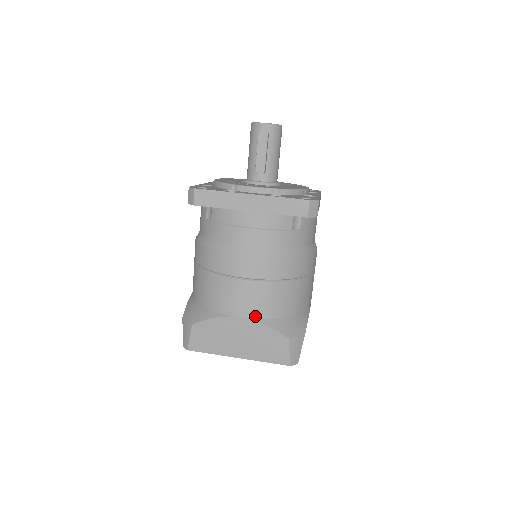
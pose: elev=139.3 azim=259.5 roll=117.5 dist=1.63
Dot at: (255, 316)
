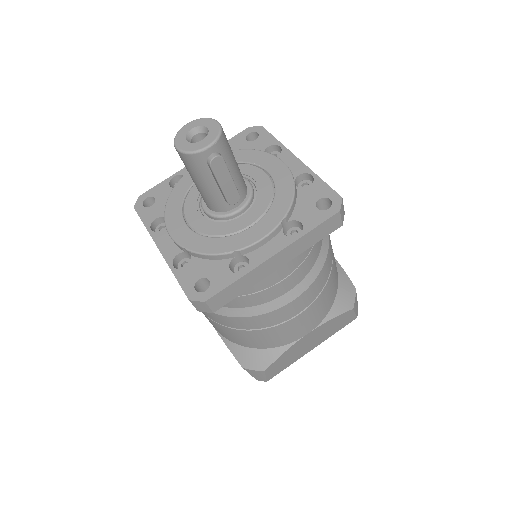
Dot at: (319, 322)
